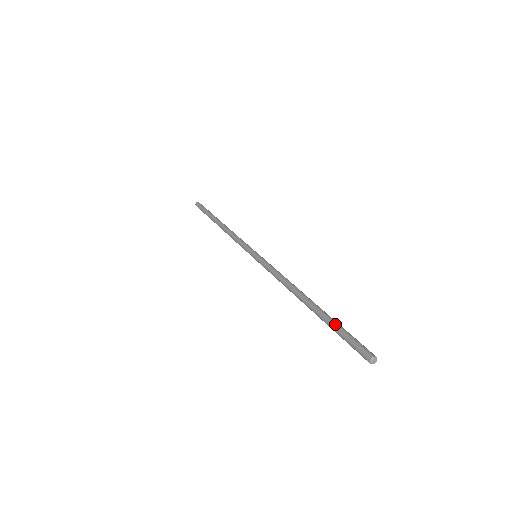
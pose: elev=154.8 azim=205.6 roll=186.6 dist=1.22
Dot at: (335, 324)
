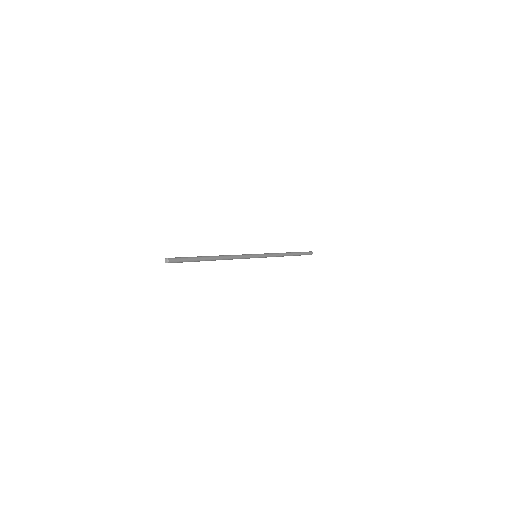
Dot at: (191, 257)
